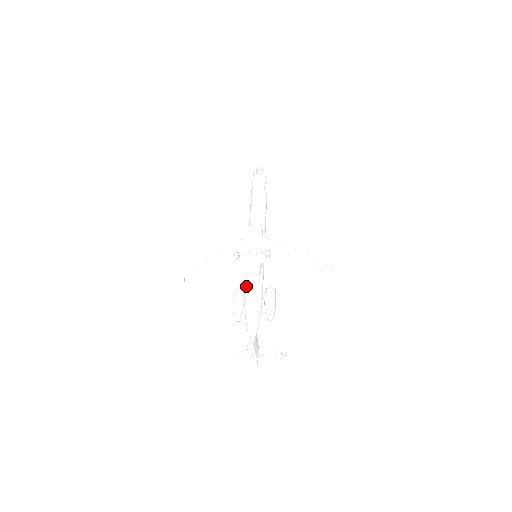
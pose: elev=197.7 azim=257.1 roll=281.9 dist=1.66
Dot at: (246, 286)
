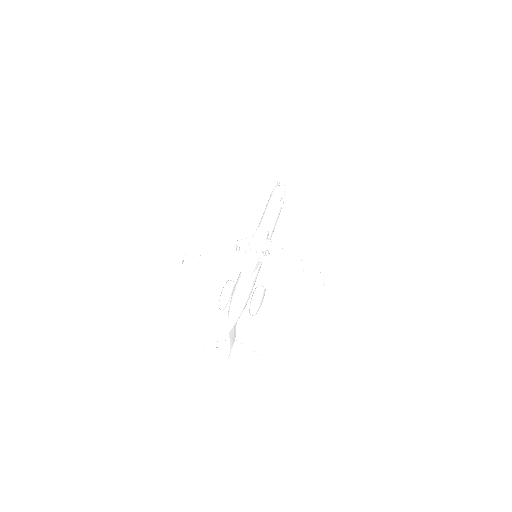
Dot at: (238, 278)
